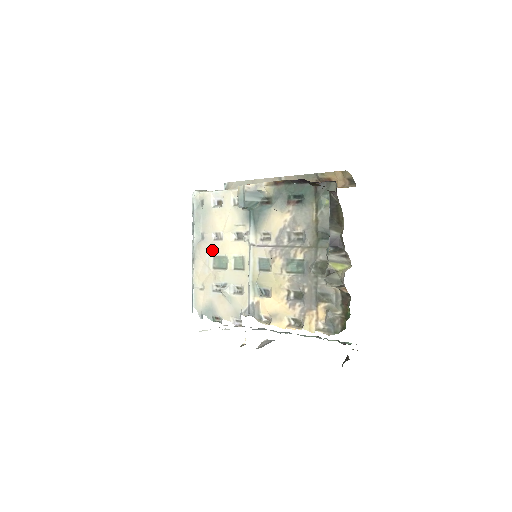
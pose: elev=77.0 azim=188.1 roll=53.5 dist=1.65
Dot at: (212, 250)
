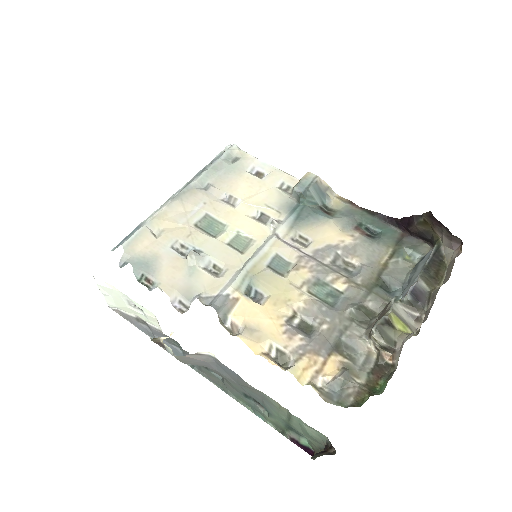
Dot at: (210, 207)
